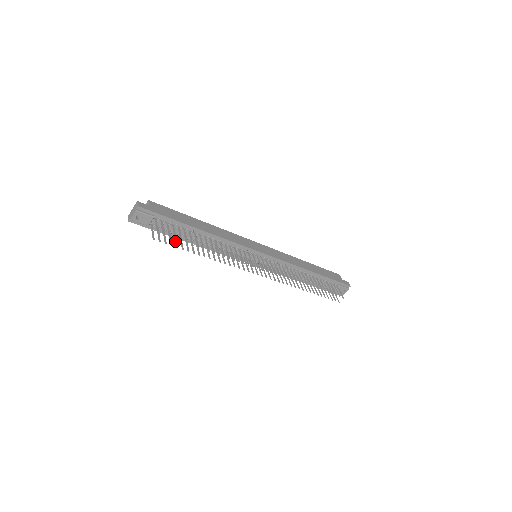
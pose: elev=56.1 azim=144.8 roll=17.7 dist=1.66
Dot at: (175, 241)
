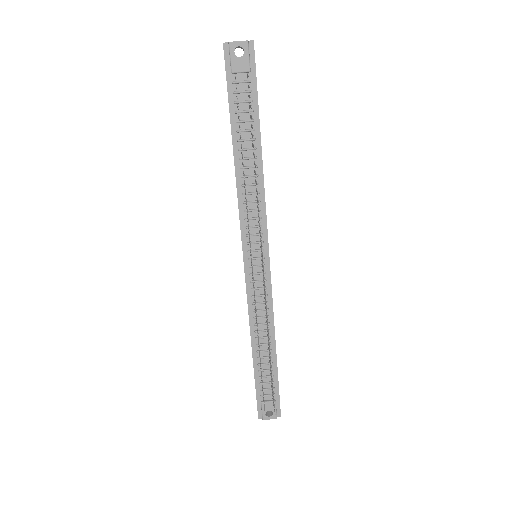
Dot at: (239, 116)
